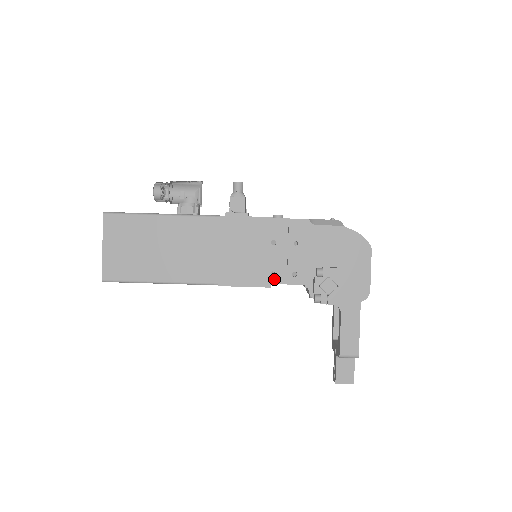
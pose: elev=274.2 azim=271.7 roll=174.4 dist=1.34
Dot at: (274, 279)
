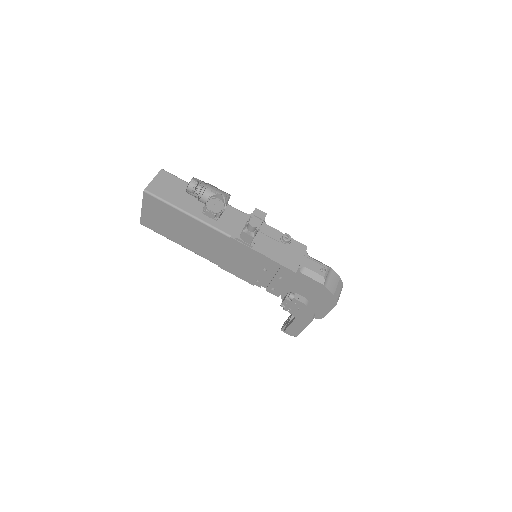
Dot at: (258, 284)
